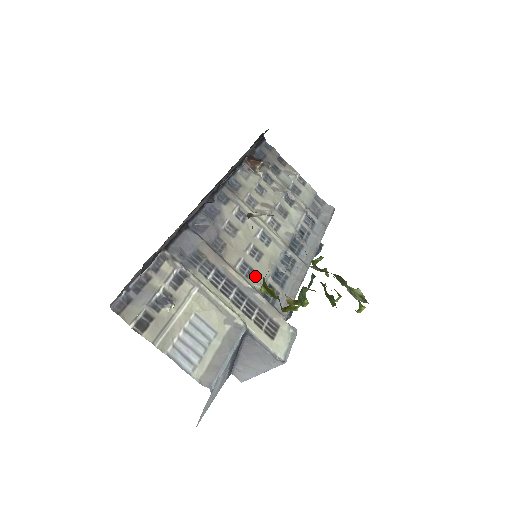
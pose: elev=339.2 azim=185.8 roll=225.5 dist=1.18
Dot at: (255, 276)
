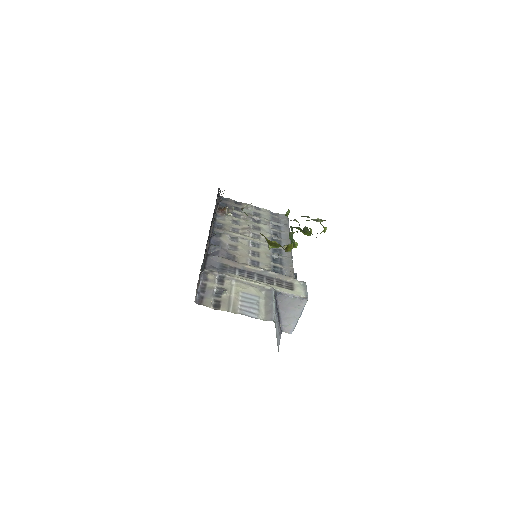
Dot at: (262, 264)
